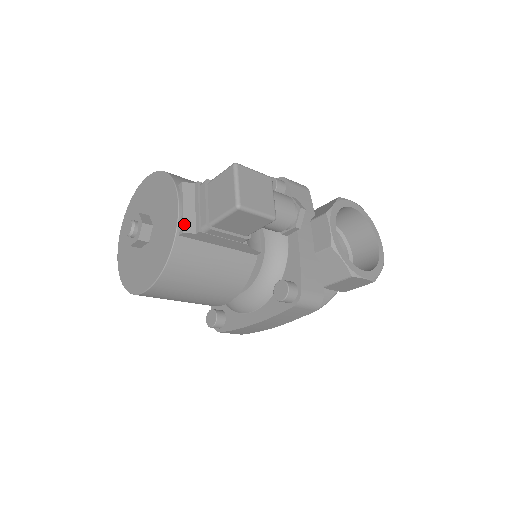
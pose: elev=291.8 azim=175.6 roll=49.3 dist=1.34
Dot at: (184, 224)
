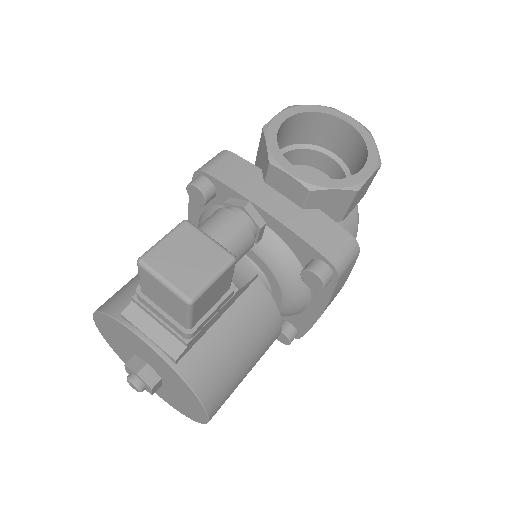
Dot at: (167, 352)
